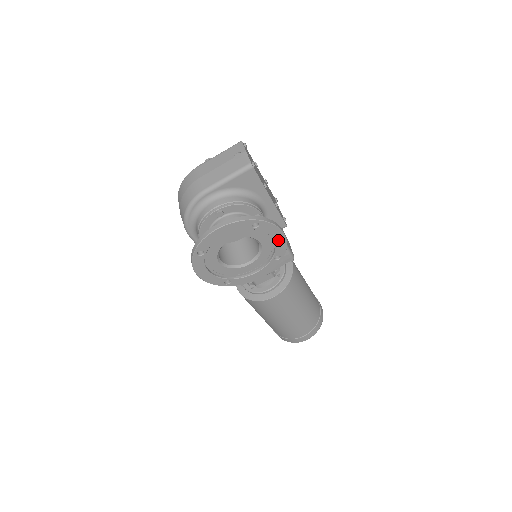
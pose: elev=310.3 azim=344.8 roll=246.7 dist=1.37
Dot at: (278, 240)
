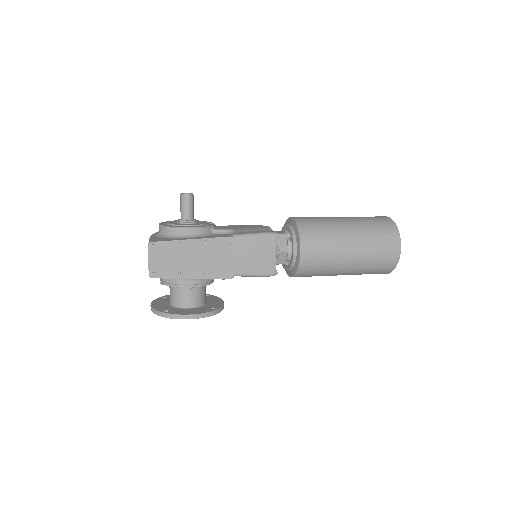
Dot at: occluded
